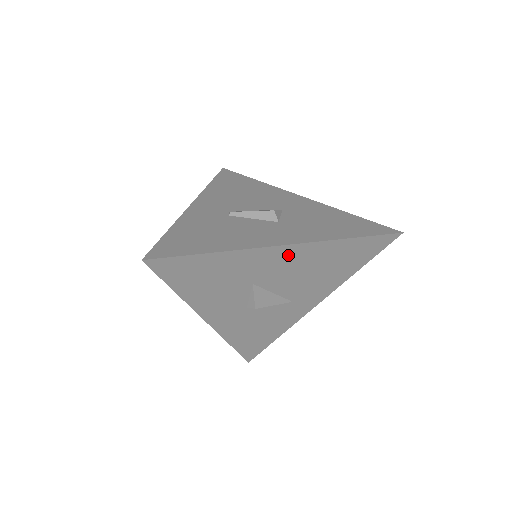
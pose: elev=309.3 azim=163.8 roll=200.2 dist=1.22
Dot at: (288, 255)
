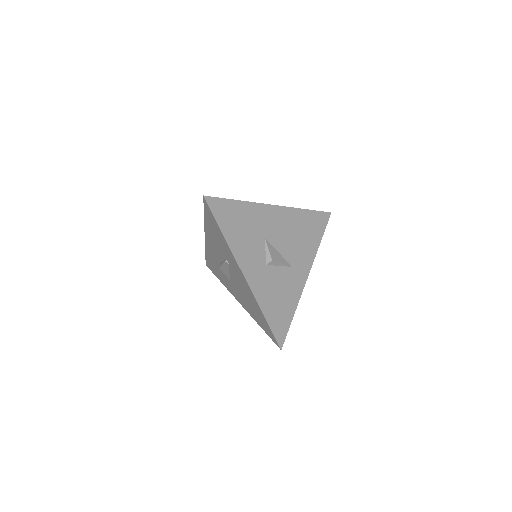
Dot at: (278, 215)
